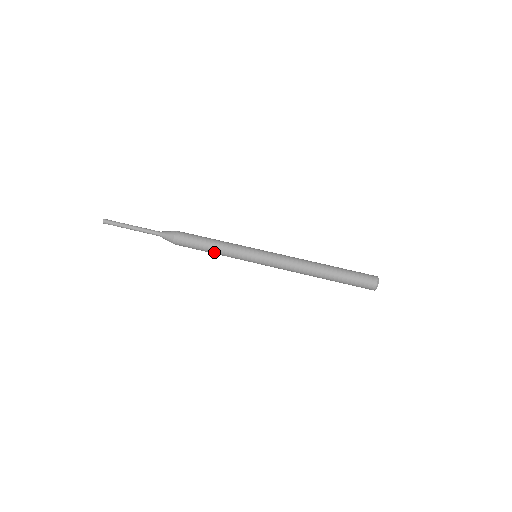
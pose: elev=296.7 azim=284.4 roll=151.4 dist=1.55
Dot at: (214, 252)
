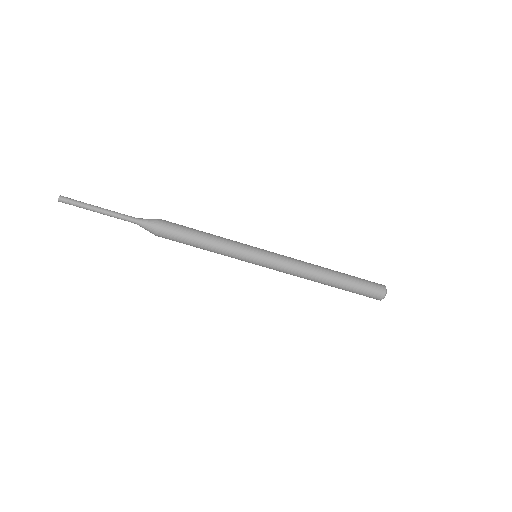
Dot at: occluded
